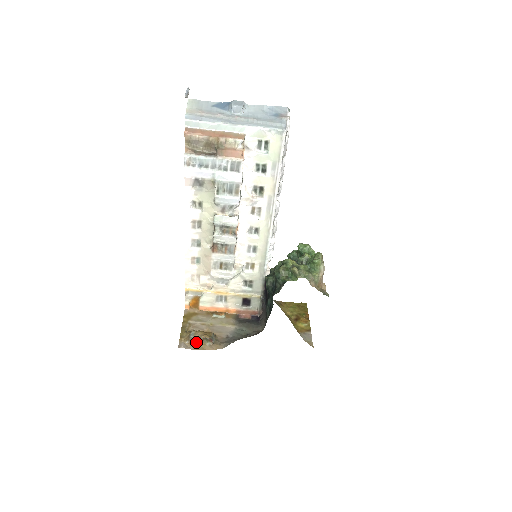
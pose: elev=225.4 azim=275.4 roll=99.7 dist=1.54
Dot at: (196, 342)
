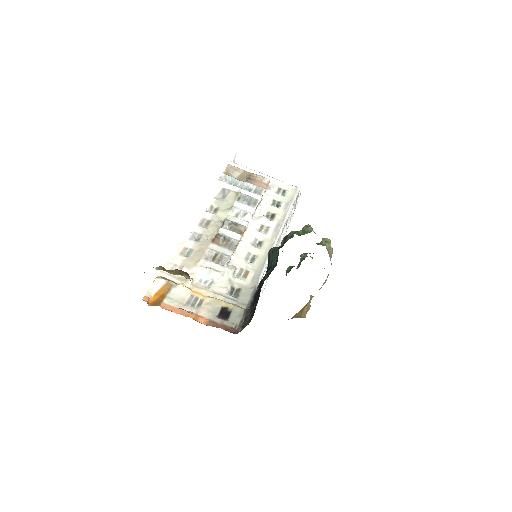
Dot at: (168, 272)
